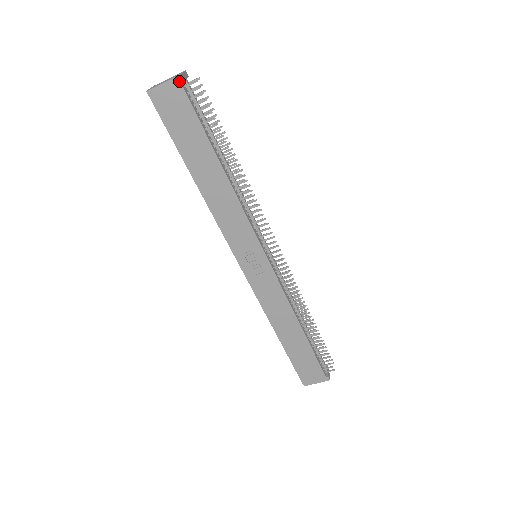
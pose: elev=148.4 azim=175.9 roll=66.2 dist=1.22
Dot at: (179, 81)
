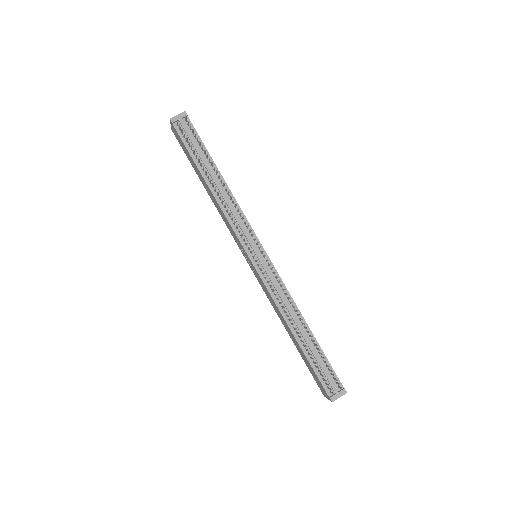
Dot at: (172, 123)
